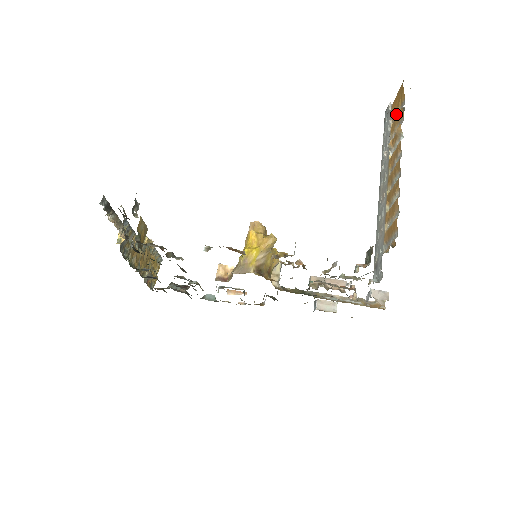
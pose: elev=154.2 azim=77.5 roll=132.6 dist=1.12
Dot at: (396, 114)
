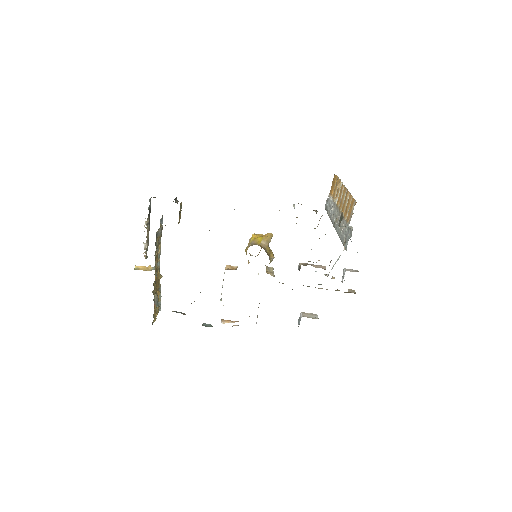
Dot at: occluded
